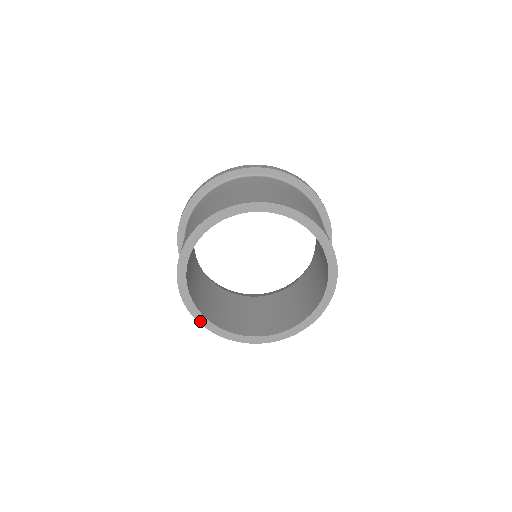
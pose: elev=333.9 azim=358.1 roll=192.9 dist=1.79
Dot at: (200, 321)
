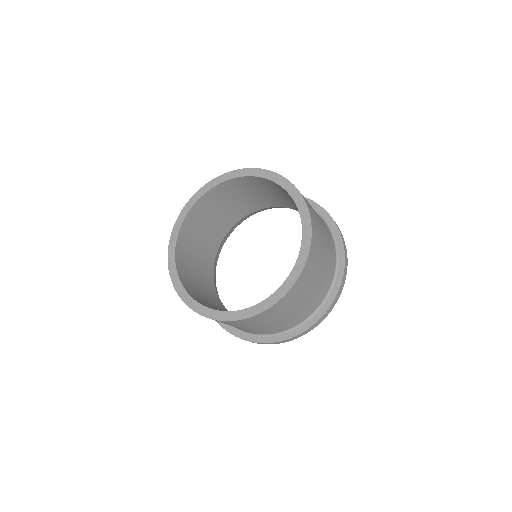
Dot at: (229, 319)
